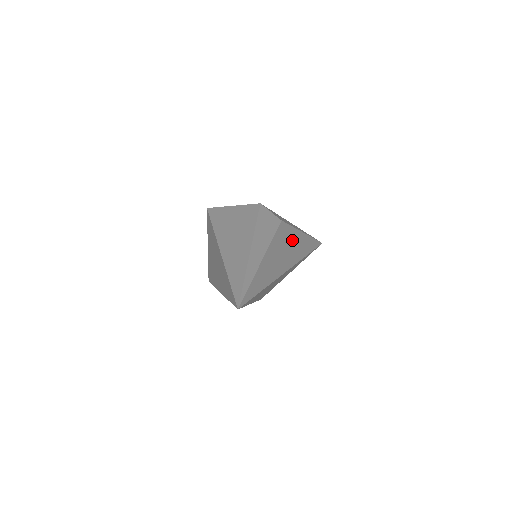
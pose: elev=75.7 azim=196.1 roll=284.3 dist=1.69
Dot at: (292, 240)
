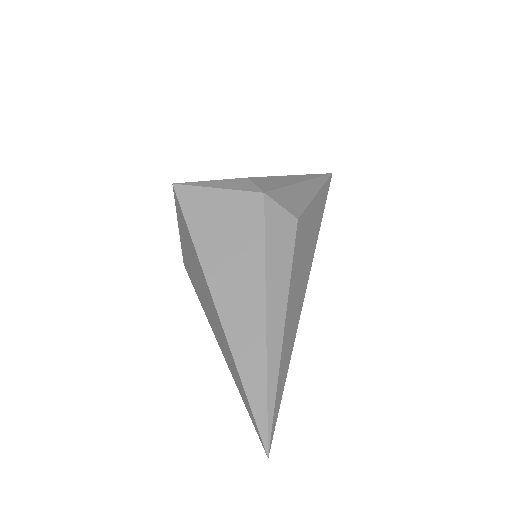
Dot at: (308, 230)
